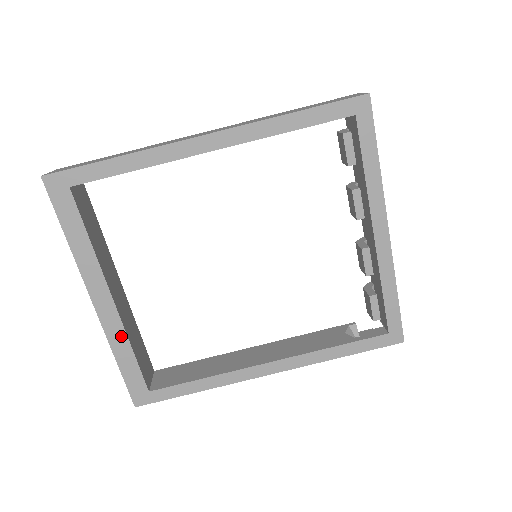
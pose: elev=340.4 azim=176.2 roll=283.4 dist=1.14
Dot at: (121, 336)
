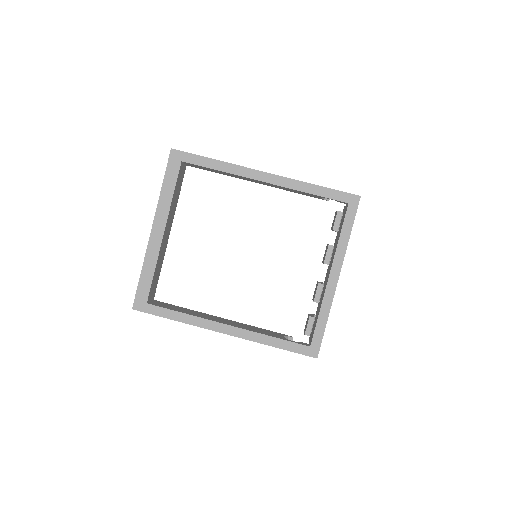
Dot at: (154, 258)
